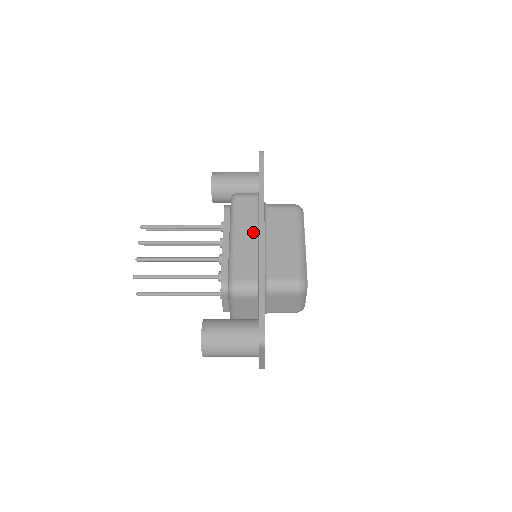
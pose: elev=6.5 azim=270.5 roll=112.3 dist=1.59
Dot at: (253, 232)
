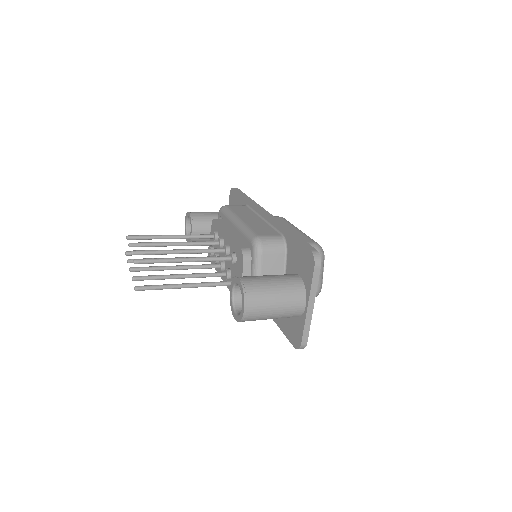
Dot at: (256, 217)
